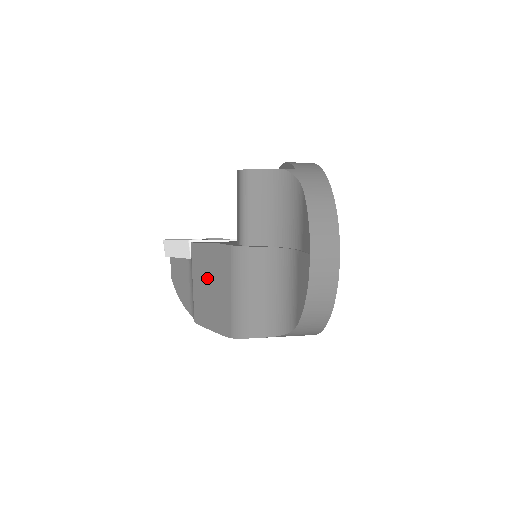
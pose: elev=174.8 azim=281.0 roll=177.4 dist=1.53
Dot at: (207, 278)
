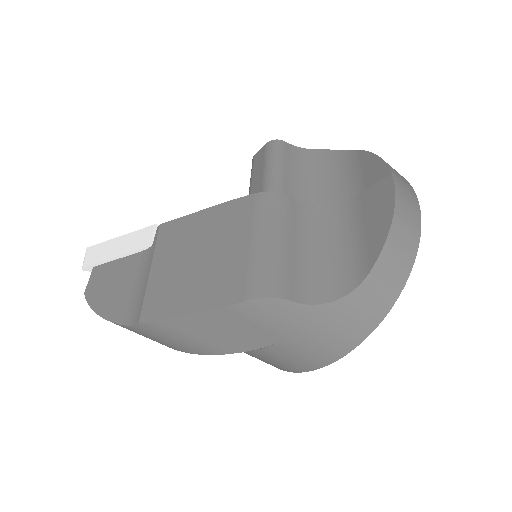
Dot at: (192, 247)
